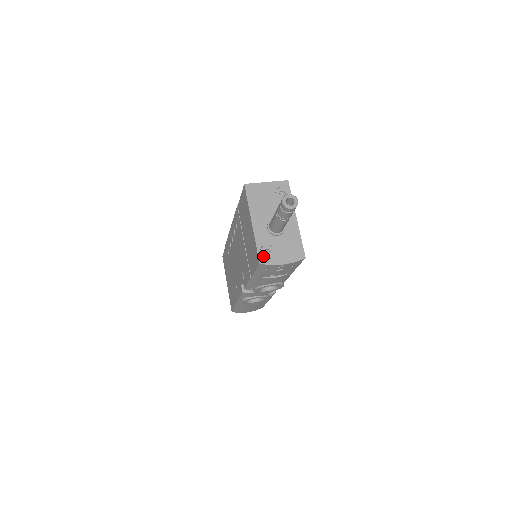
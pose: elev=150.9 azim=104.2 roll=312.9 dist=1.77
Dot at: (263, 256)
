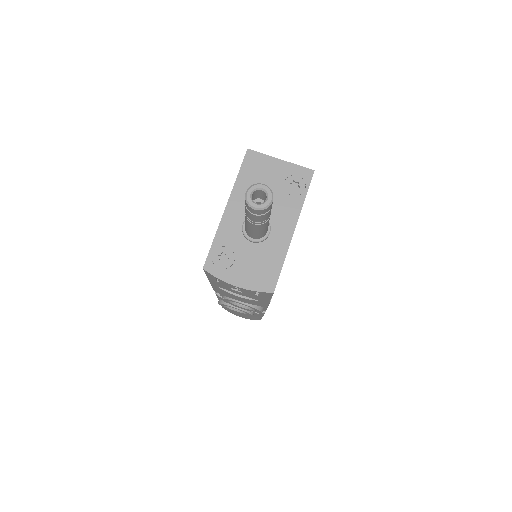
Dot at: (214, 260)
